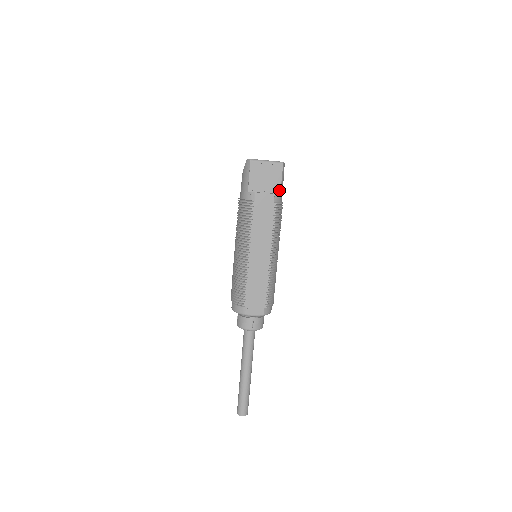
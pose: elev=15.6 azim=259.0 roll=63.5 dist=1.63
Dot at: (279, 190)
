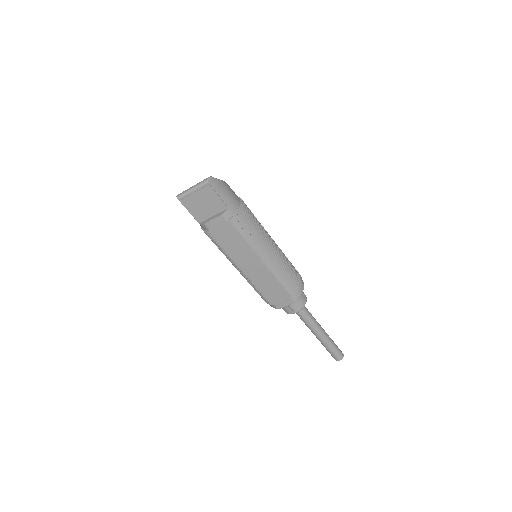
Dot at: (224, 206)
